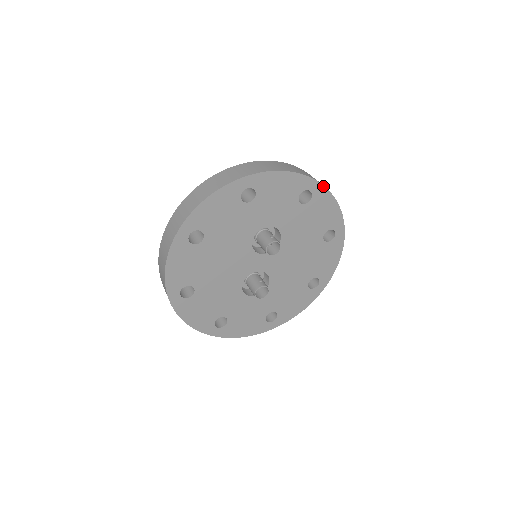
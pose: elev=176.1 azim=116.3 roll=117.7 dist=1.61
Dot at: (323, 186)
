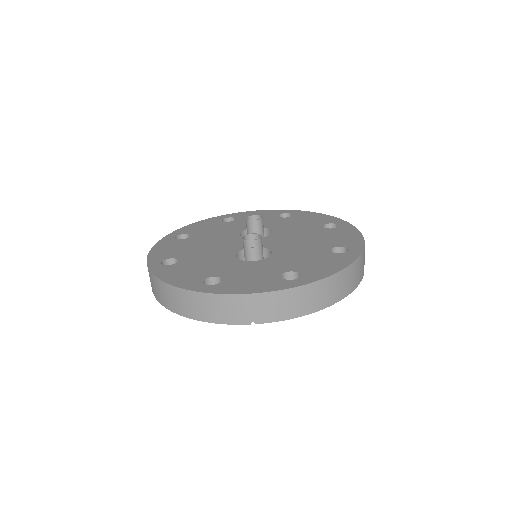
Dot at: (300, 211)
